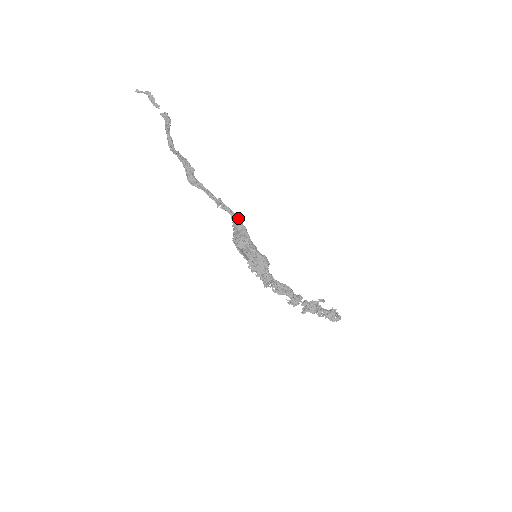
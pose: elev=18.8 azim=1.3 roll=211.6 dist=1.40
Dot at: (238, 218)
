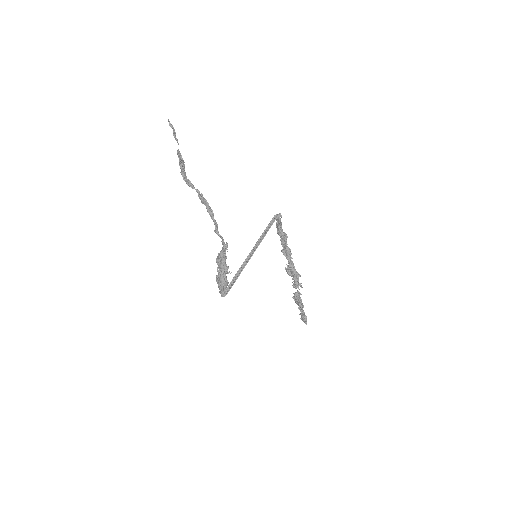
Dot at: (224, 244)
